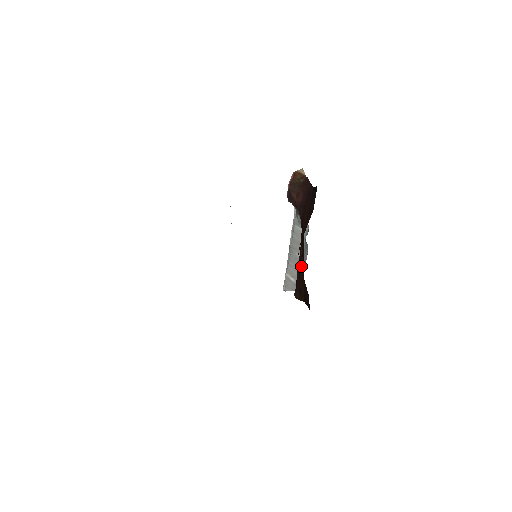
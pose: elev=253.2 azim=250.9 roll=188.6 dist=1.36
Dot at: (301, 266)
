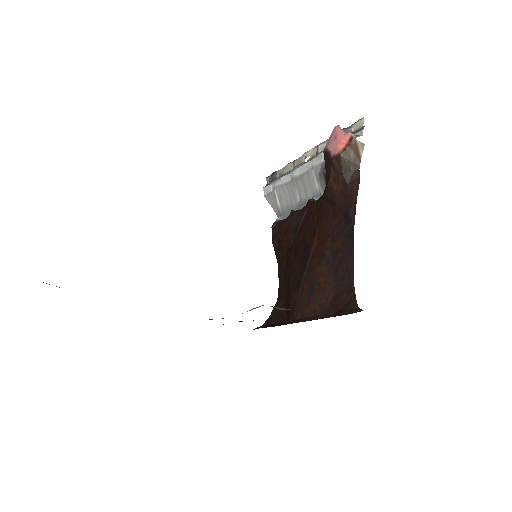
Dot at: (293, 231)
